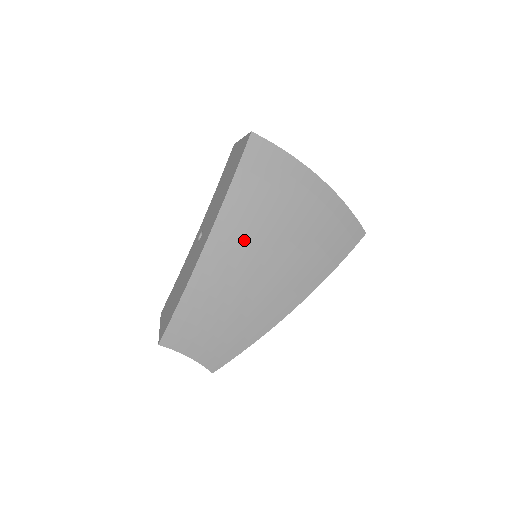
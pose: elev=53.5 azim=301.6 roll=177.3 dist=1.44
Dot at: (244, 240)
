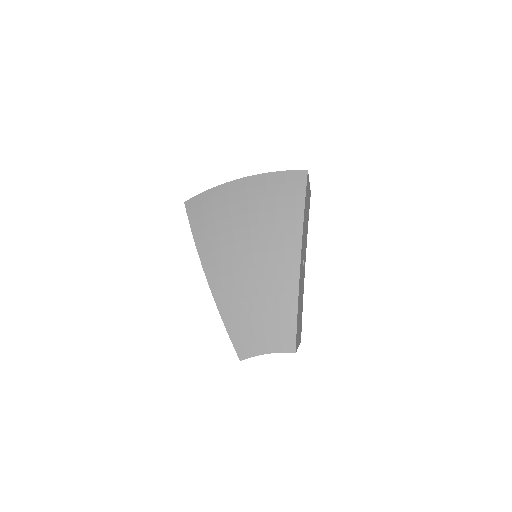
Dot at: (223, 253)
